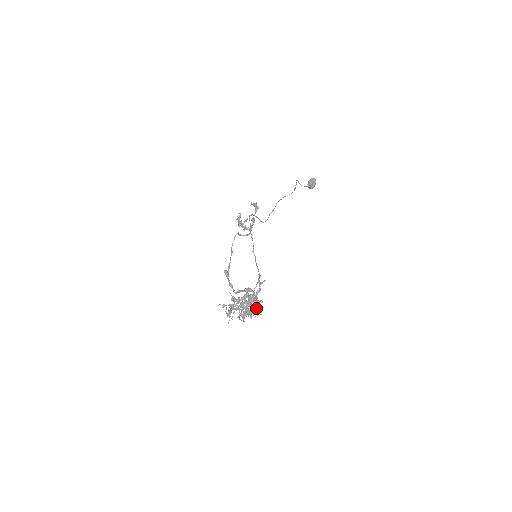
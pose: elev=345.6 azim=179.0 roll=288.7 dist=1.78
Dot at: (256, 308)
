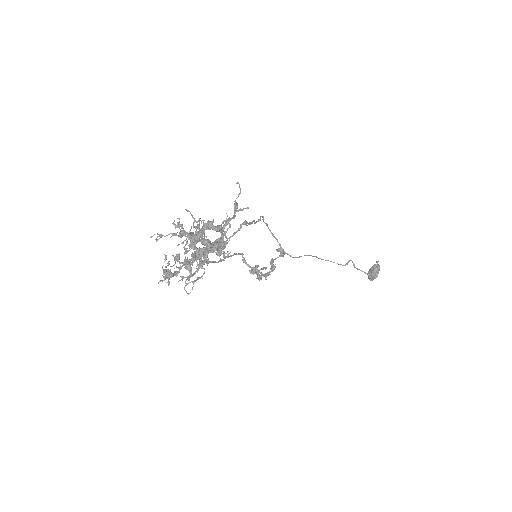
Dot at: occluded
